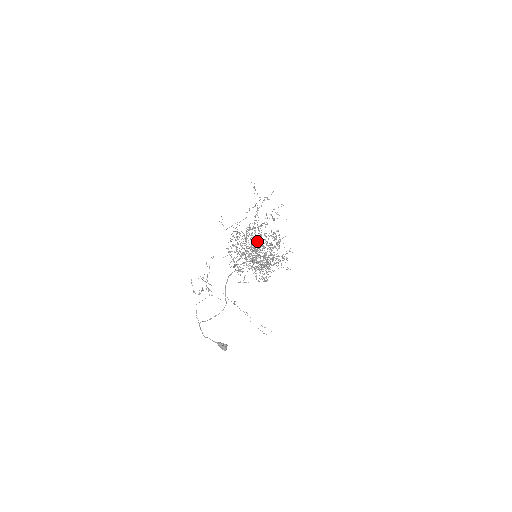
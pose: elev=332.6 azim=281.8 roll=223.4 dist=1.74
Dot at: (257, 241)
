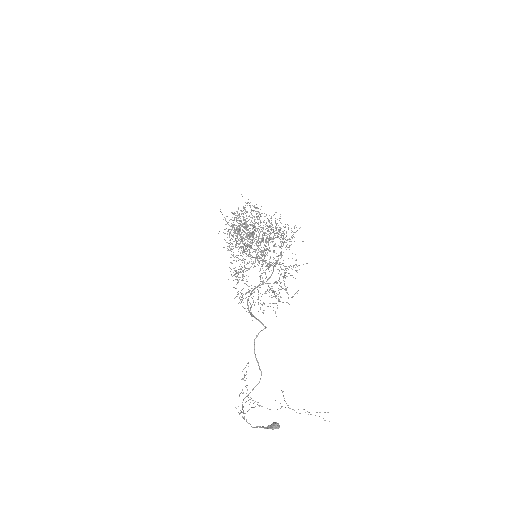
Dot at: (247, 225)
